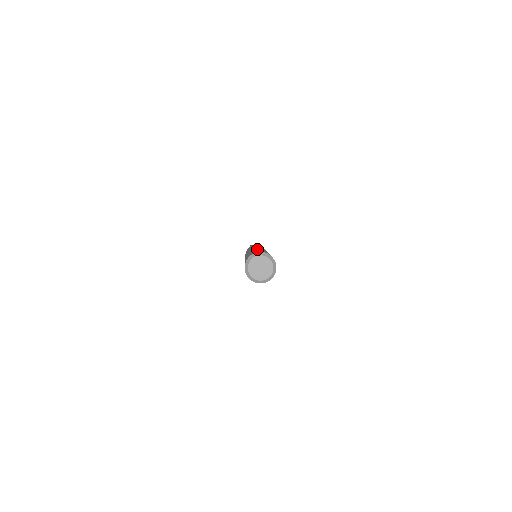
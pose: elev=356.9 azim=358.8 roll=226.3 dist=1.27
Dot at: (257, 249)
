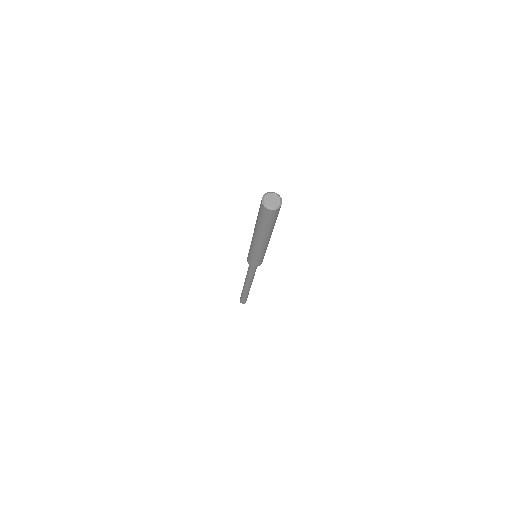
Dot at: occluded
